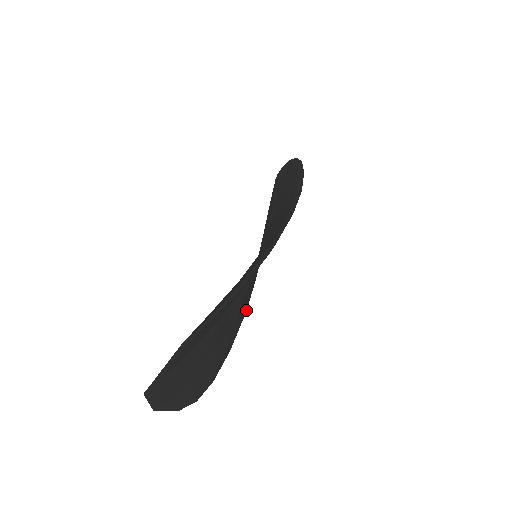
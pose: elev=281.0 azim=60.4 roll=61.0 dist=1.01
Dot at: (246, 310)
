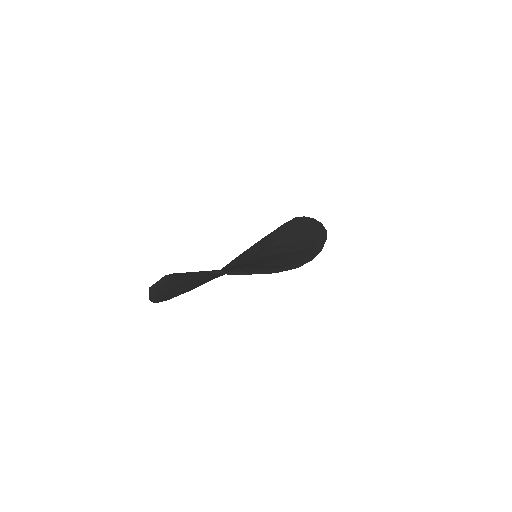
Dot at: occluded
